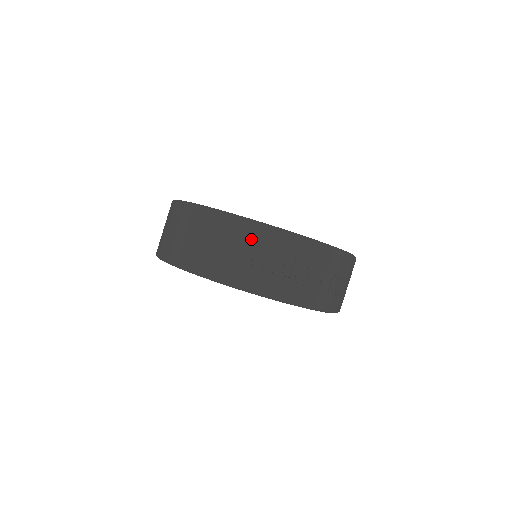
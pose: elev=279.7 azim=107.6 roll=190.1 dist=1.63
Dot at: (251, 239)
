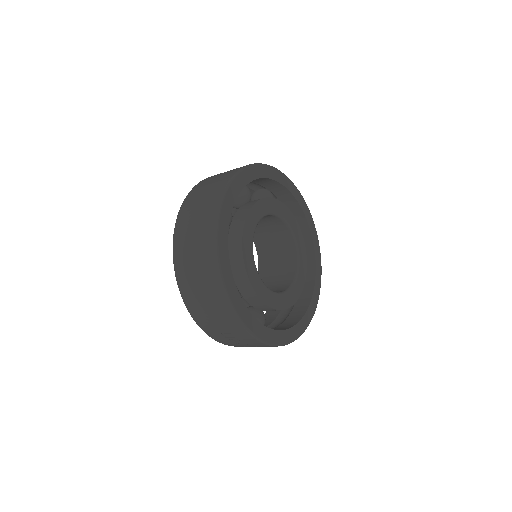
Dot at: (233, 329)
